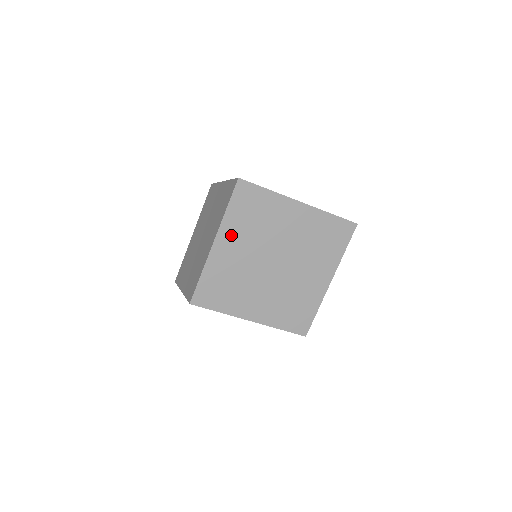
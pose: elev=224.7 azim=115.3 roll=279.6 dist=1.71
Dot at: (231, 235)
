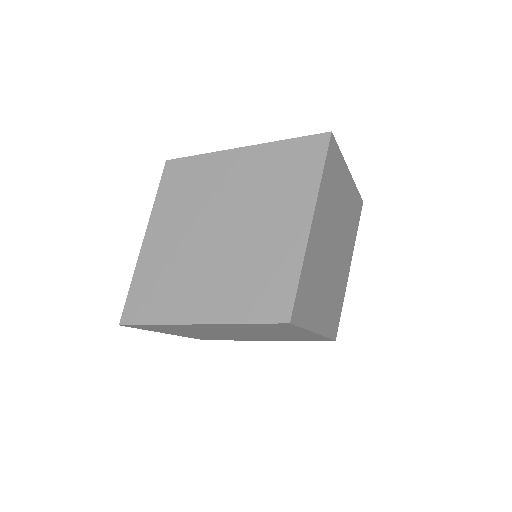
Dot at: (320, 212)
